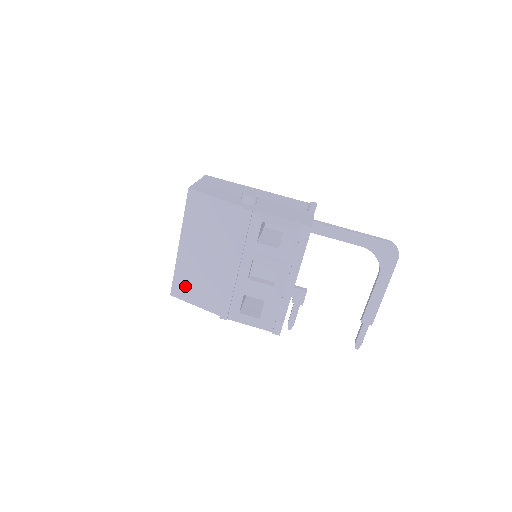
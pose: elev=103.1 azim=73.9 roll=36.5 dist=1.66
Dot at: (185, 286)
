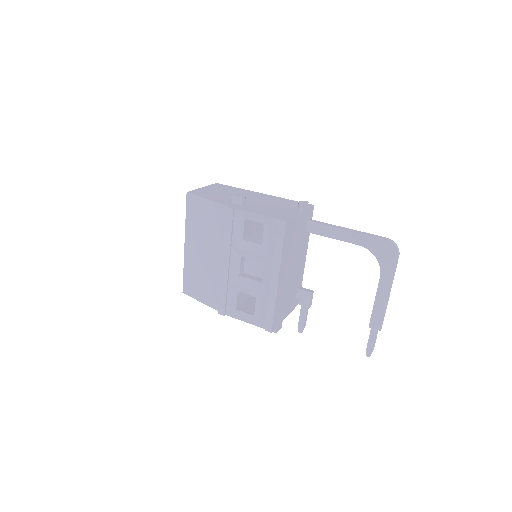
Dot at: (192, 284)
